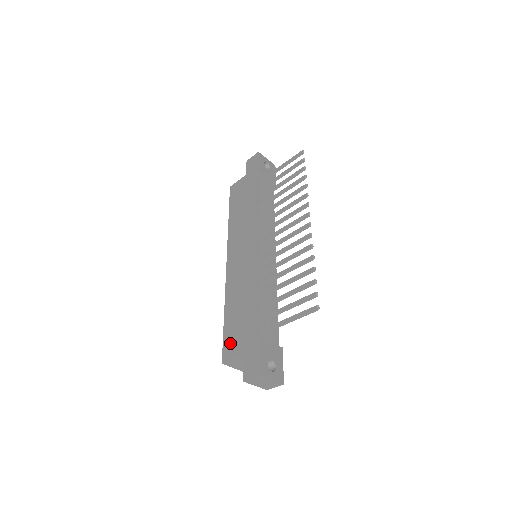
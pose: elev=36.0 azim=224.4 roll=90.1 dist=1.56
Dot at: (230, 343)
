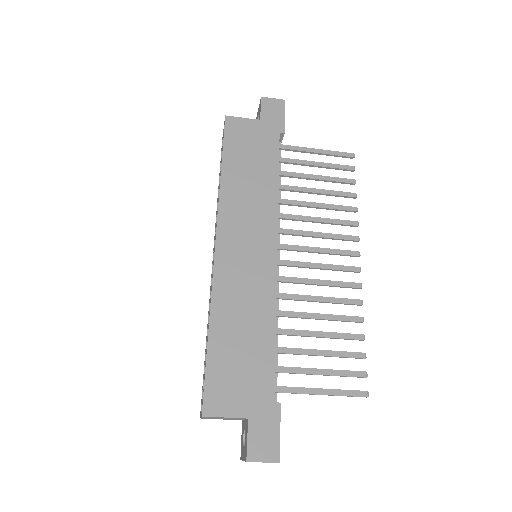
Dot at: (221, 388)
